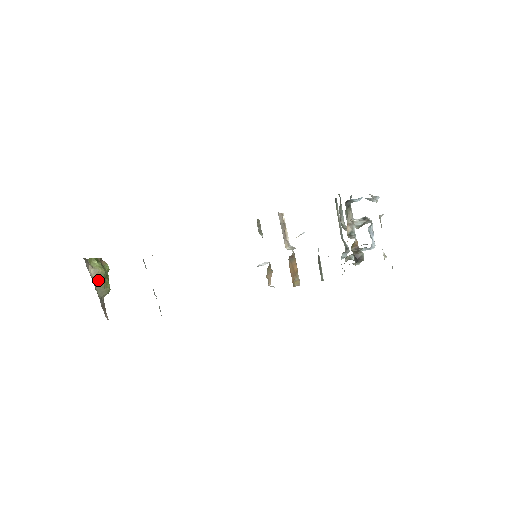
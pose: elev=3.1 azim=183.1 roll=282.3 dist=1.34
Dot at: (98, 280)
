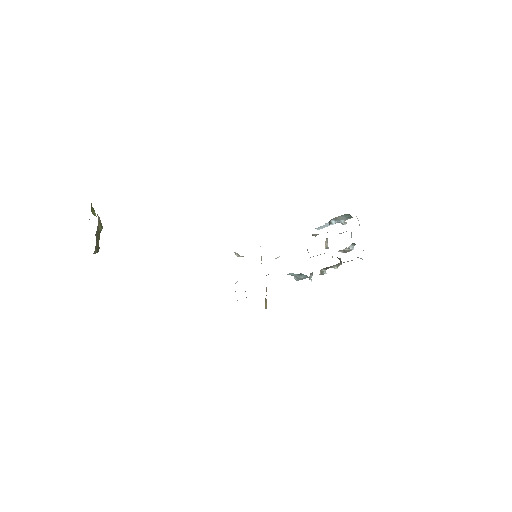
Dot at: (98, 229)
